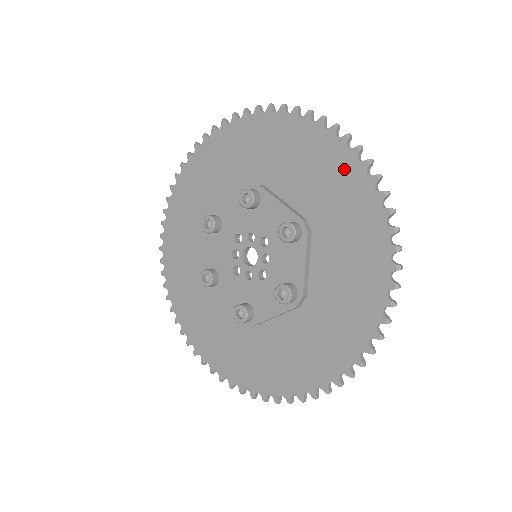
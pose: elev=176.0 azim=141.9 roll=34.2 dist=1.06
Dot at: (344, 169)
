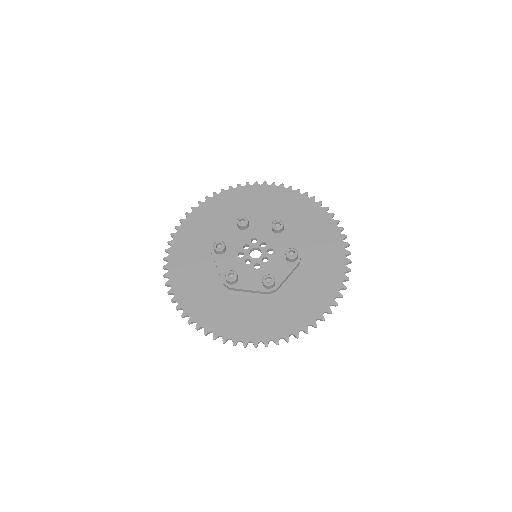
Dot at: (336, 248)
